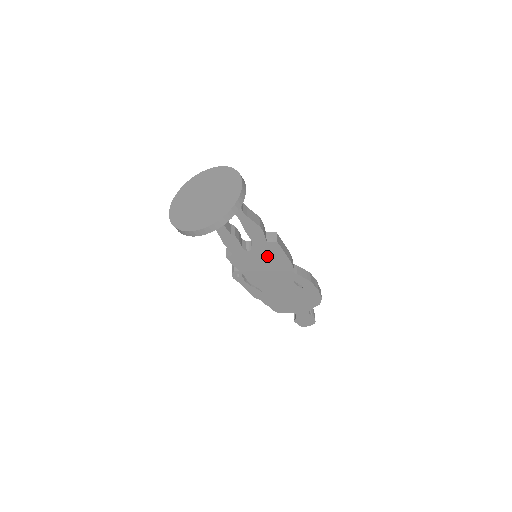
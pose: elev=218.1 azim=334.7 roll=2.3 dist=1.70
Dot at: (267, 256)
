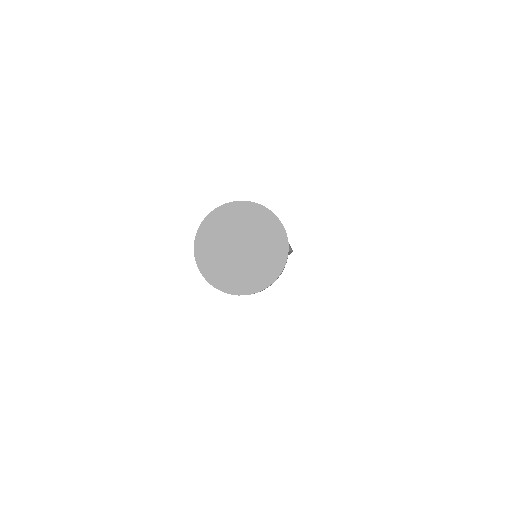
Dot at: occluded
